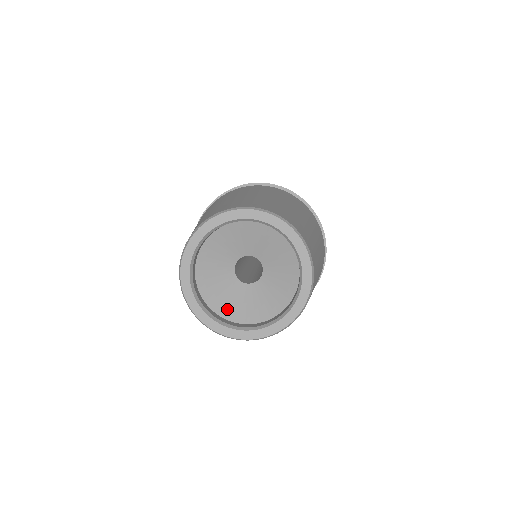
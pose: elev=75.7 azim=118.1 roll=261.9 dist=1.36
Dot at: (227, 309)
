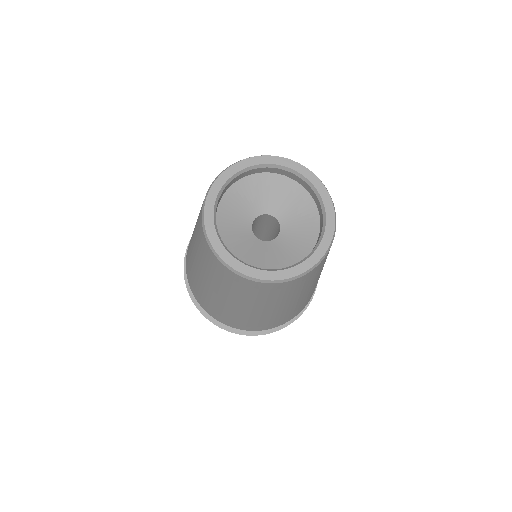
Dot at: (242, 255)
